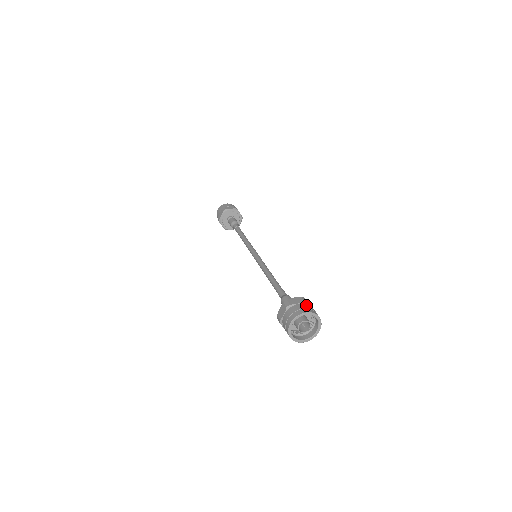
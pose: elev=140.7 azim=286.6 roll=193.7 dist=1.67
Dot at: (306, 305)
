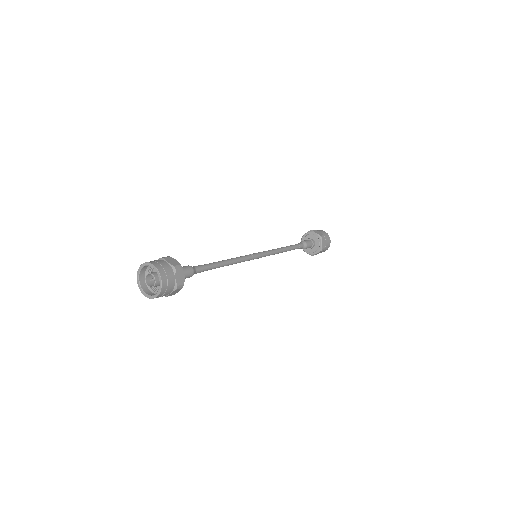
Dot at: (169, 267)
